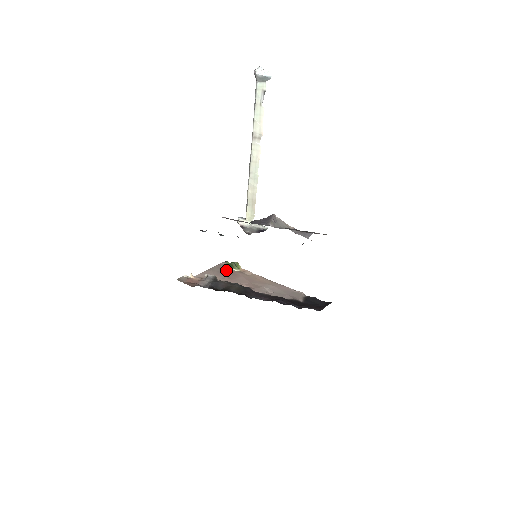
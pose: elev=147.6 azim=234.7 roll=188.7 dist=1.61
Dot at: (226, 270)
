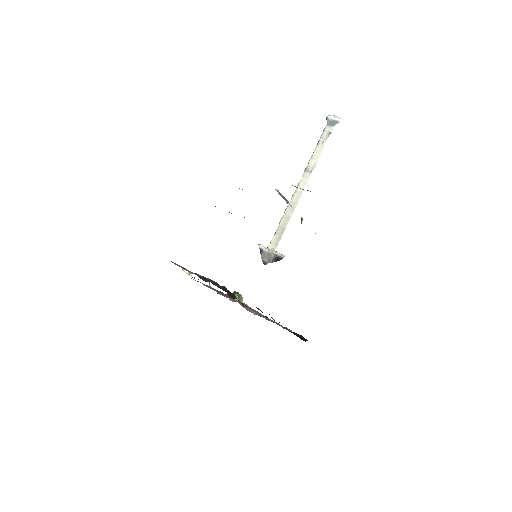
Dot at: occluded
